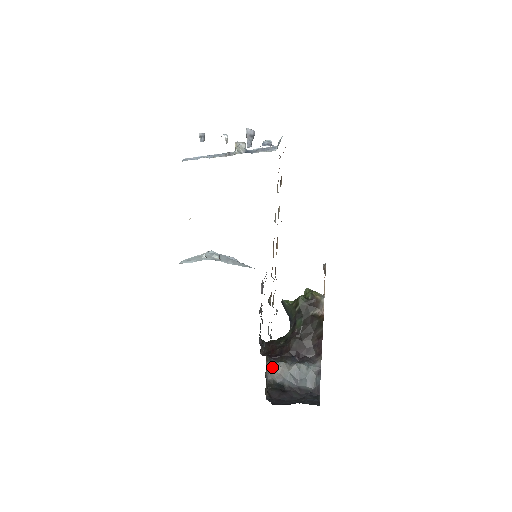
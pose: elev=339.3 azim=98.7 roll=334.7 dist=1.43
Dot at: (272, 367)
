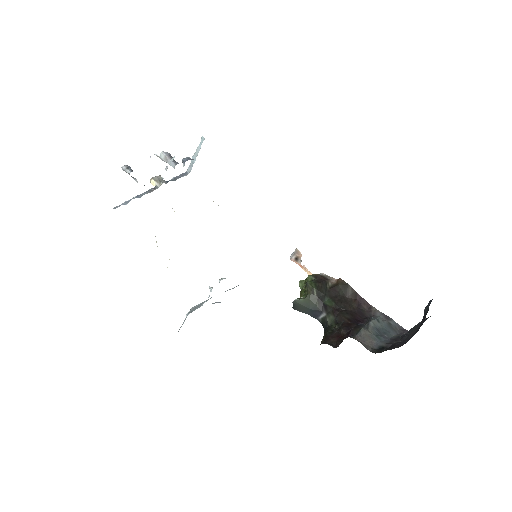
Dot at: (360, 339)
